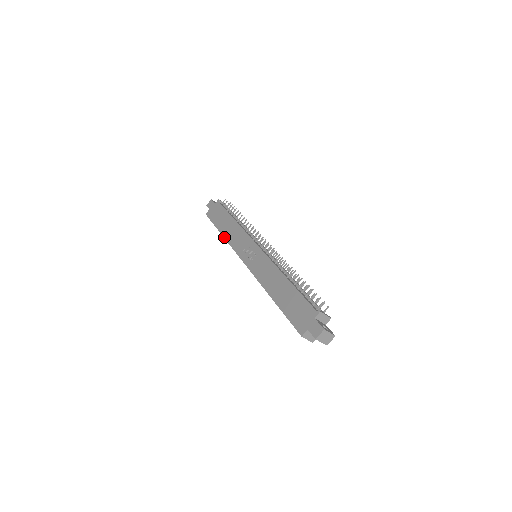
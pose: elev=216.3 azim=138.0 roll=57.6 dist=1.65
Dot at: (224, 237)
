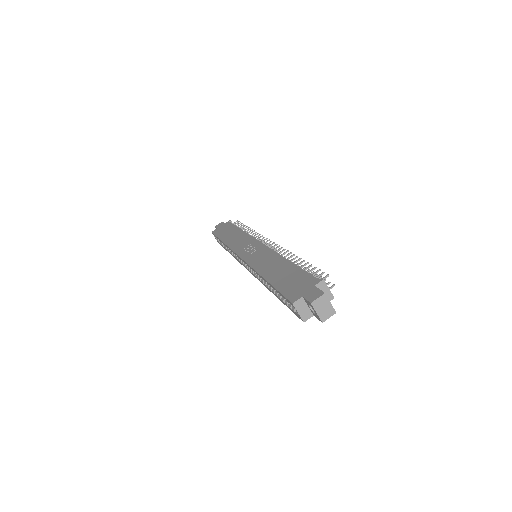
Dot at: (225, 243)
